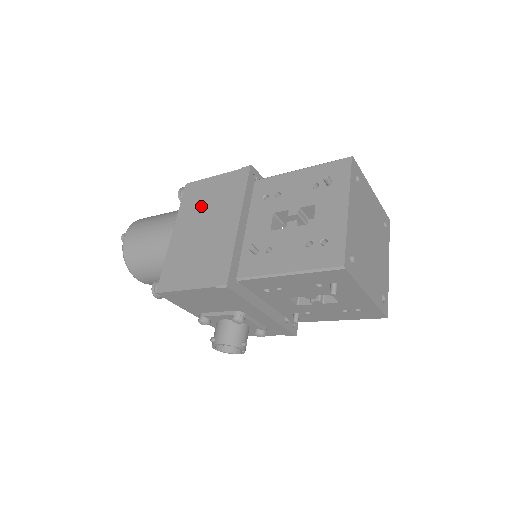
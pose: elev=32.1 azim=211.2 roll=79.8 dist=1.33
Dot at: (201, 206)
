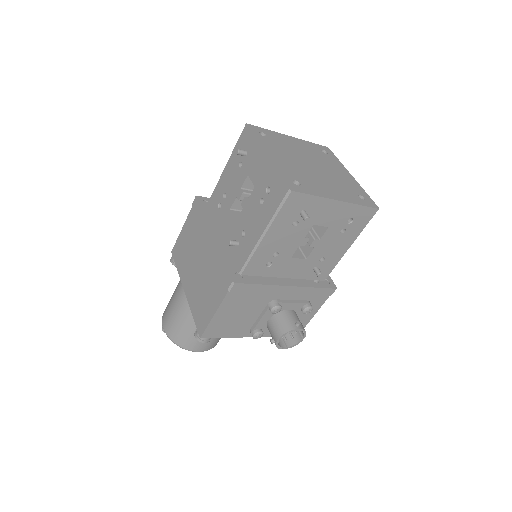
Dot at: (187, 254)
